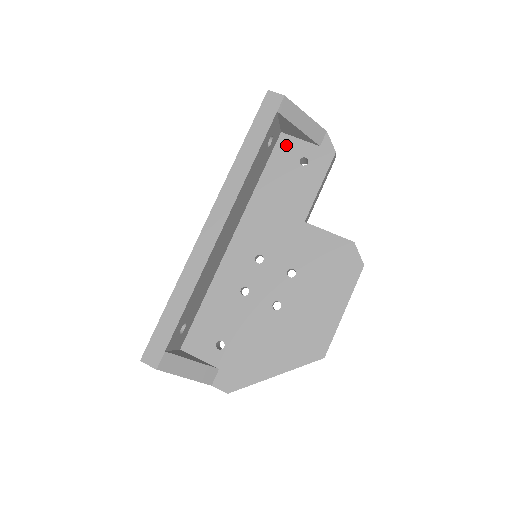
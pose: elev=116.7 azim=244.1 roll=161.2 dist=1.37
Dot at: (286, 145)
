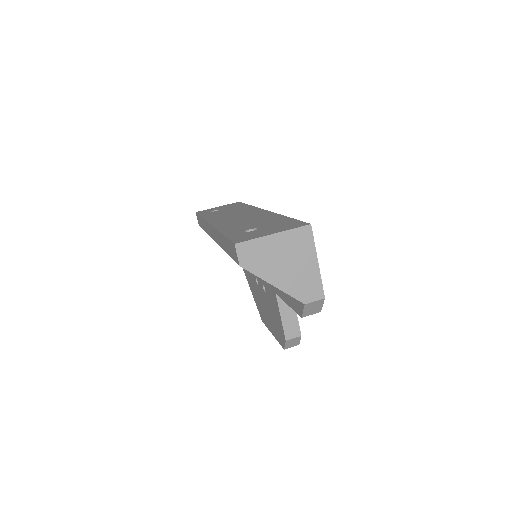
Dot at: occluded
